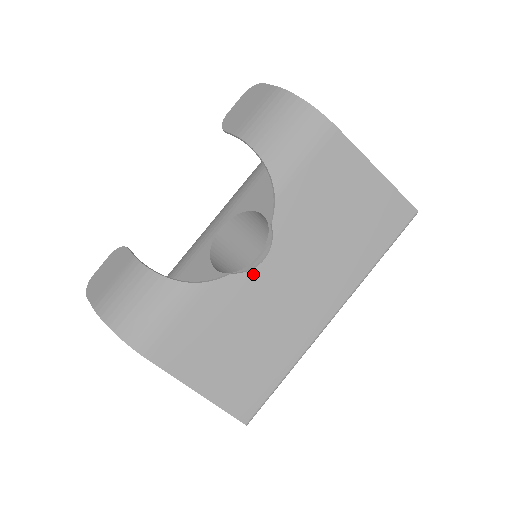
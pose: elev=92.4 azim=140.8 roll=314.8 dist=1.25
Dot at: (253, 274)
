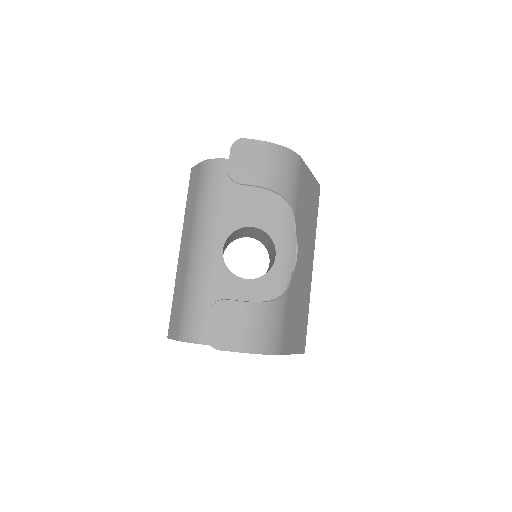
Dot at: (296, 268)
